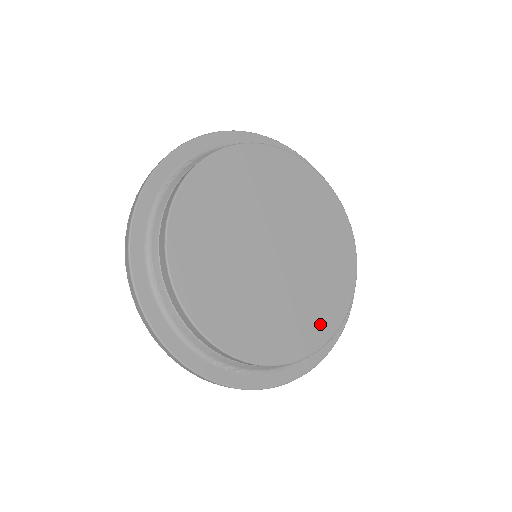
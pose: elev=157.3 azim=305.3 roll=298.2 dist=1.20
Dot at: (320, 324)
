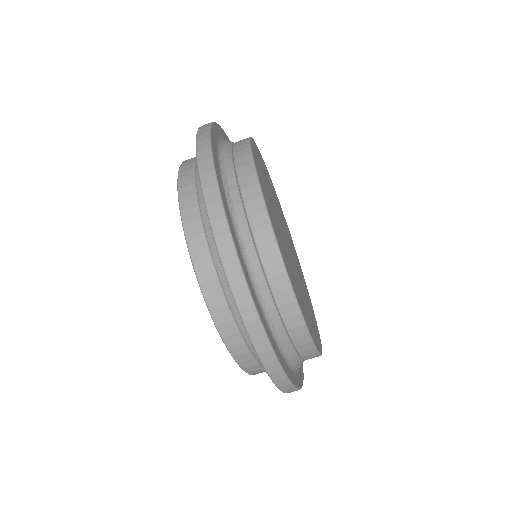
Dot at: (309, 299)
